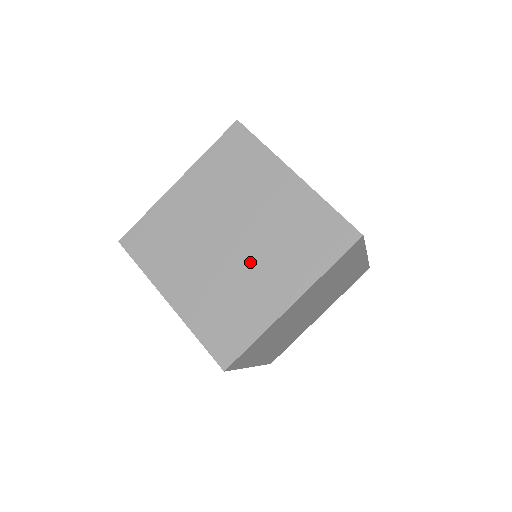
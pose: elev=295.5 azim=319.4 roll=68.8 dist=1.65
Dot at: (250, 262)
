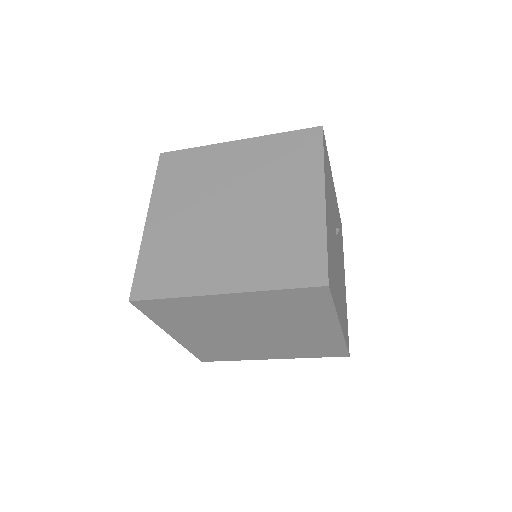
Dot at: (226, 236)
